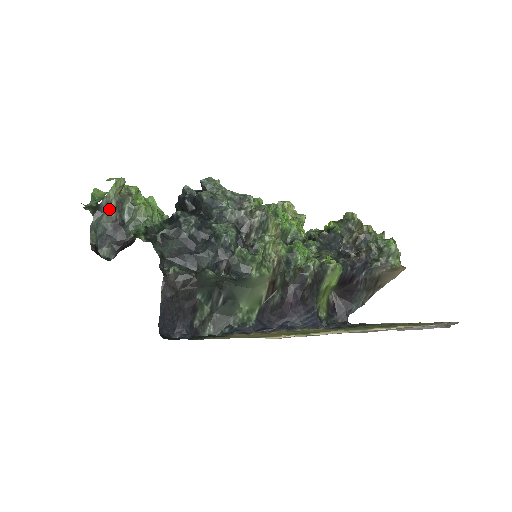
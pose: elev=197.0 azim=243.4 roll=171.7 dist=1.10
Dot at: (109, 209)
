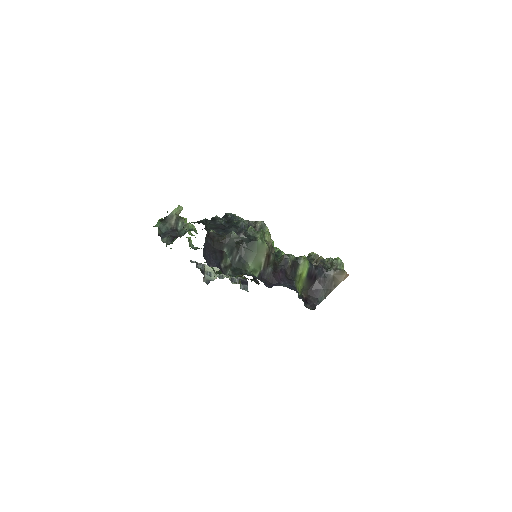
Dot at: (171, 220)
